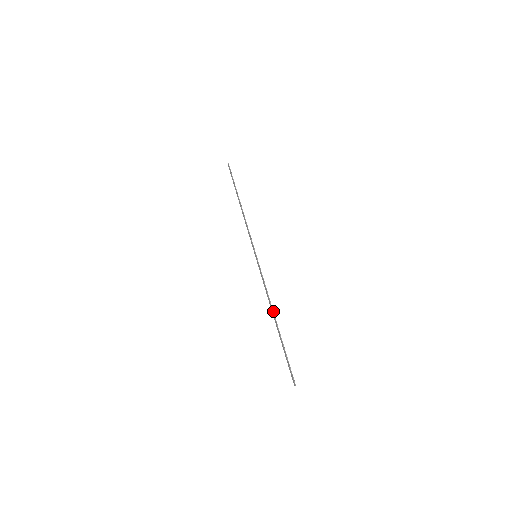
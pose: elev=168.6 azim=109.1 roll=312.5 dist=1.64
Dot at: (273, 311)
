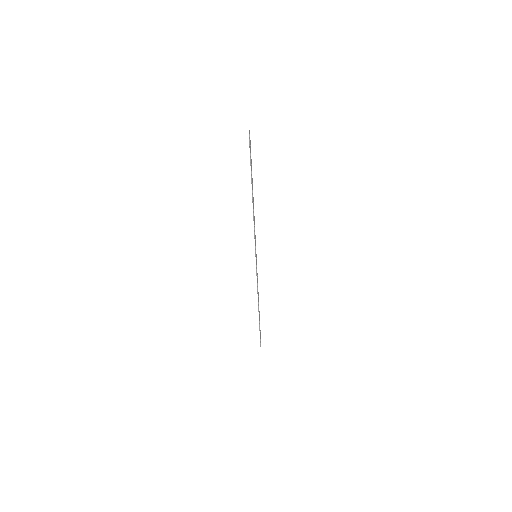
Dot at: (258, 303)
